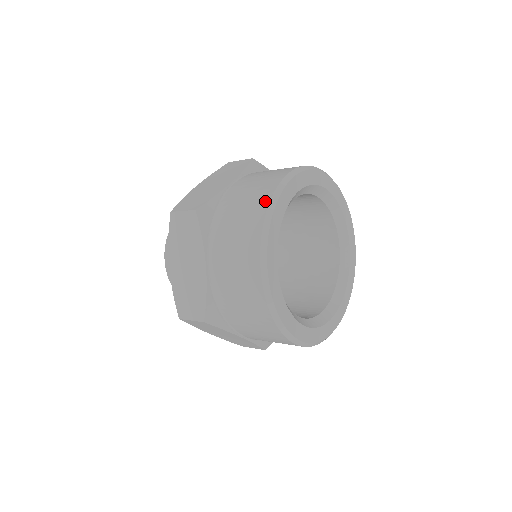
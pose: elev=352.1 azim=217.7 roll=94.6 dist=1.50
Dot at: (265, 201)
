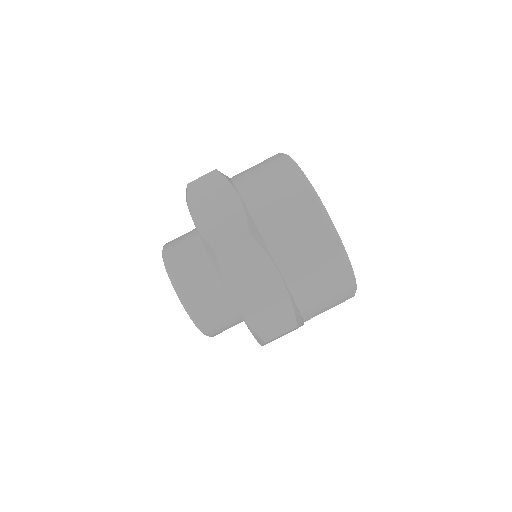
Dot at: (306, 193)
